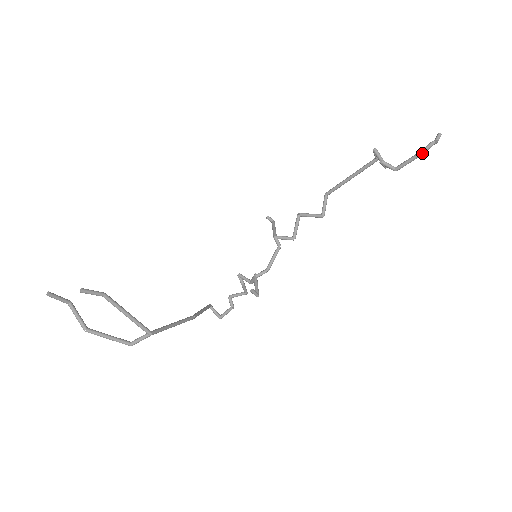
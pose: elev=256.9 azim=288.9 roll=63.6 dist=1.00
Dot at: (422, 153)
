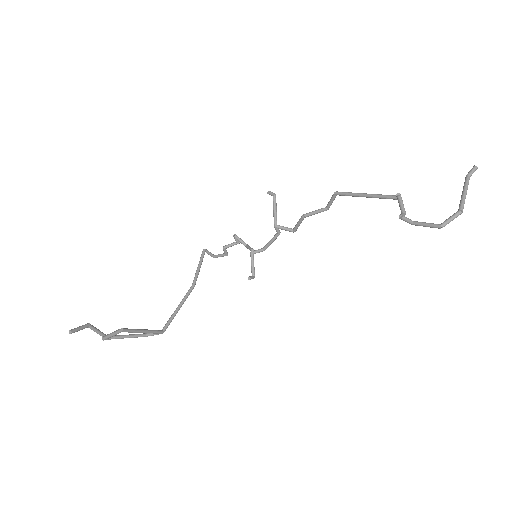
Dot at: occluded
